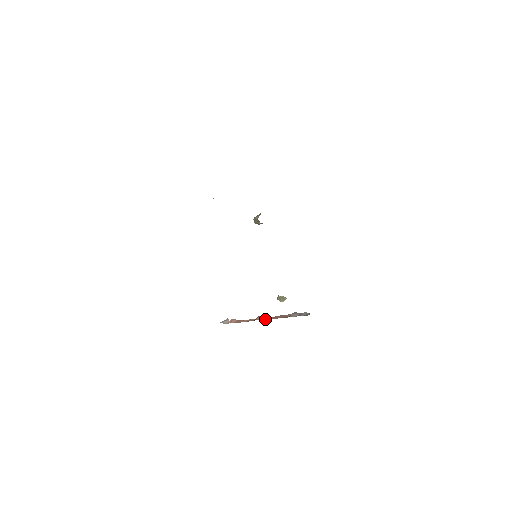
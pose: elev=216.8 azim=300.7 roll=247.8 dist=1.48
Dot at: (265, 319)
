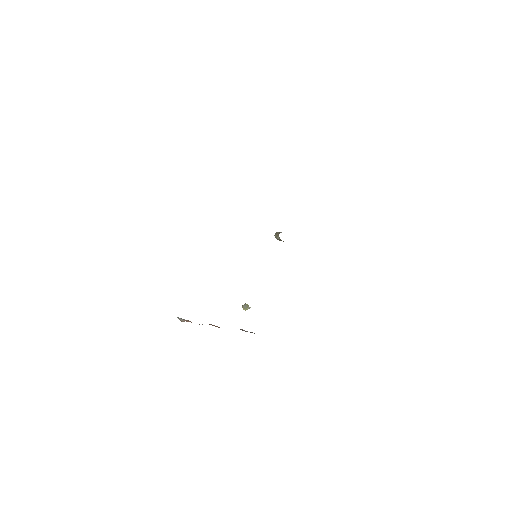
Dot at: occluded
